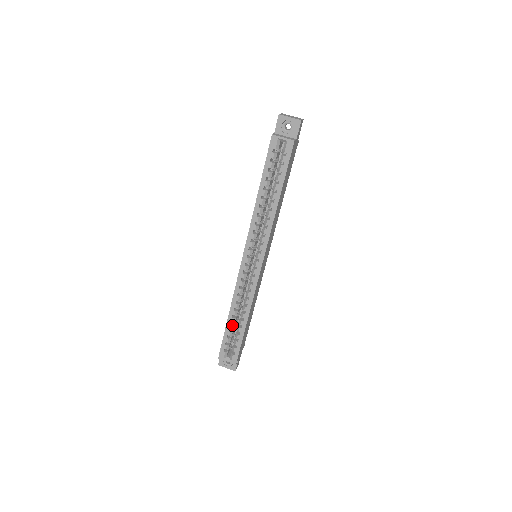
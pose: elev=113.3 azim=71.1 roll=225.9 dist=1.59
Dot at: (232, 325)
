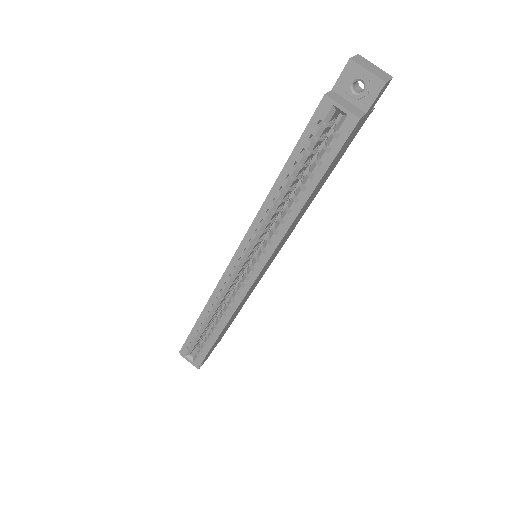
Dot at: (202, 327)
